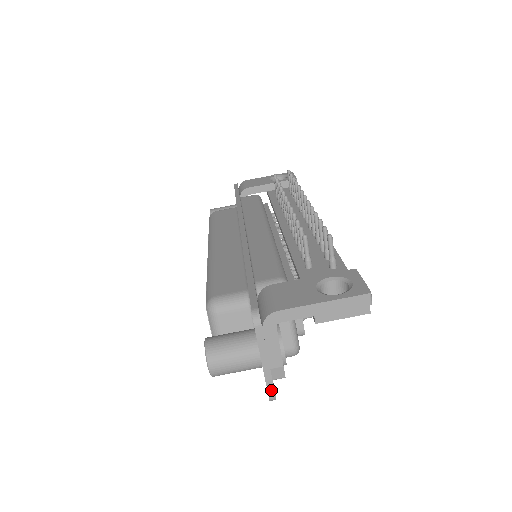
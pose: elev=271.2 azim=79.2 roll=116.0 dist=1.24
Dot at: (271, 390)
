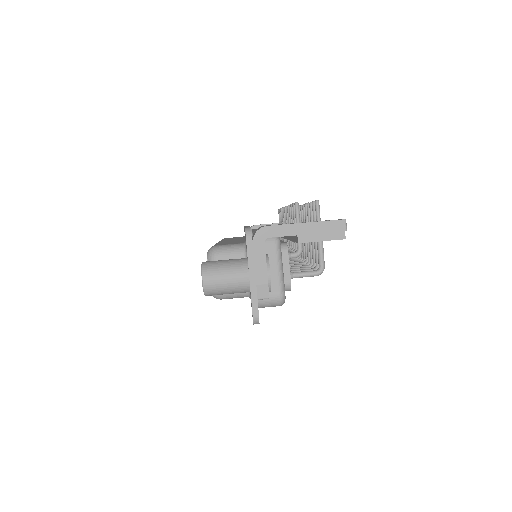
Dot at: (255, 308)
